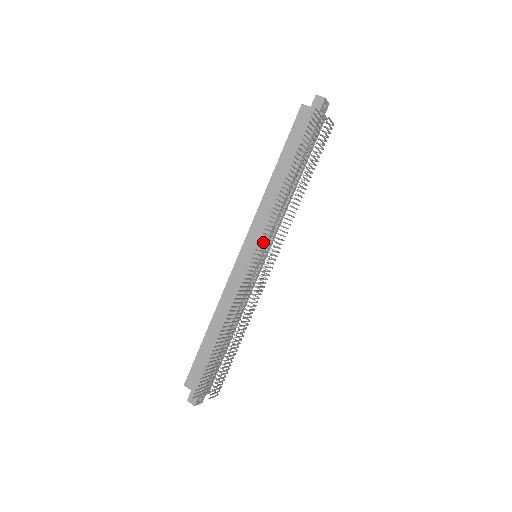
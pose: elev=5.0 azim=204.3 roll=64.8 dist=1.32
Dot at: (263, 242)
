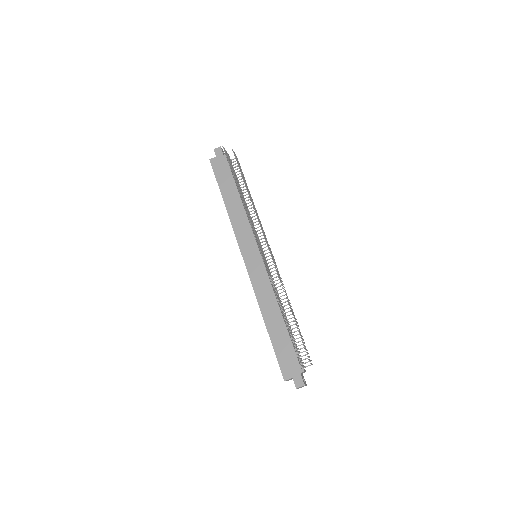
Dot at: (255, 235)
